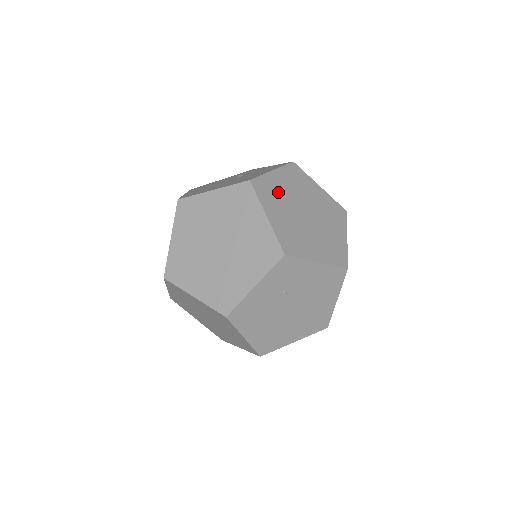
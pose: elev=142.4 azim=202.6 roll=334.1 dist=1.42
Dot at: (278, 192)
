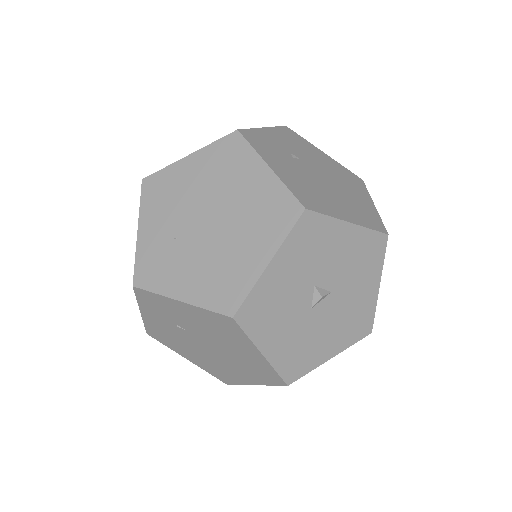
Dot at: (176, 191)
